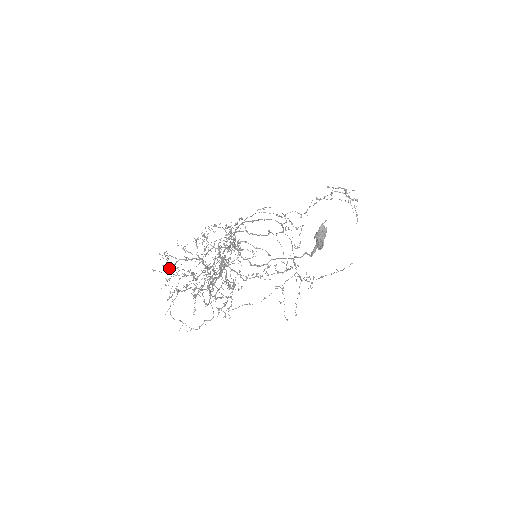
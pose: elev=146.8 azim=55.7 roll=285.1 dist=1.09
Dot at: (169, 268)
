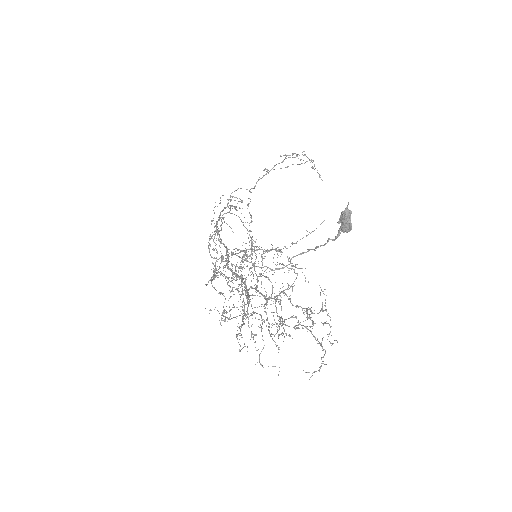
Dot at: (229, 319)
